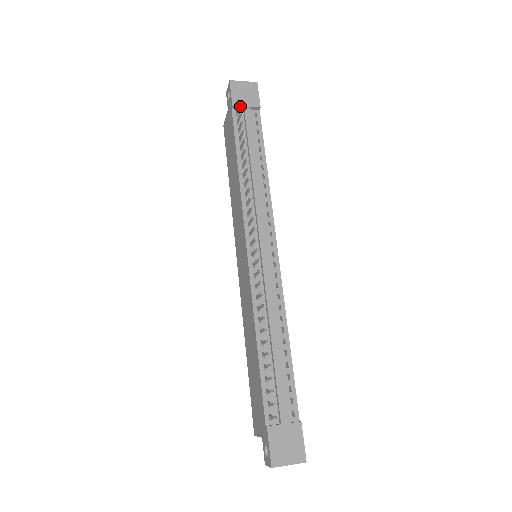
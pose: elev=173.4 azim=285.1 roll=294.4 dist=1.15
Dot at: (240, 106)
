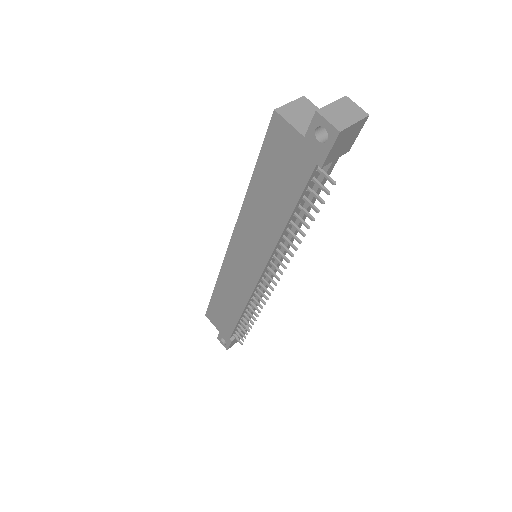
Dot at: (333, 182)
